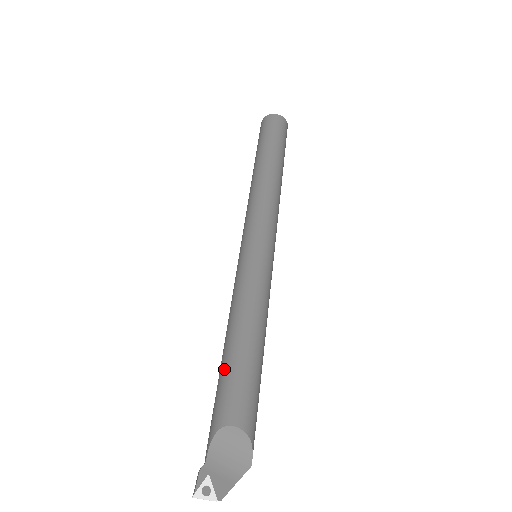
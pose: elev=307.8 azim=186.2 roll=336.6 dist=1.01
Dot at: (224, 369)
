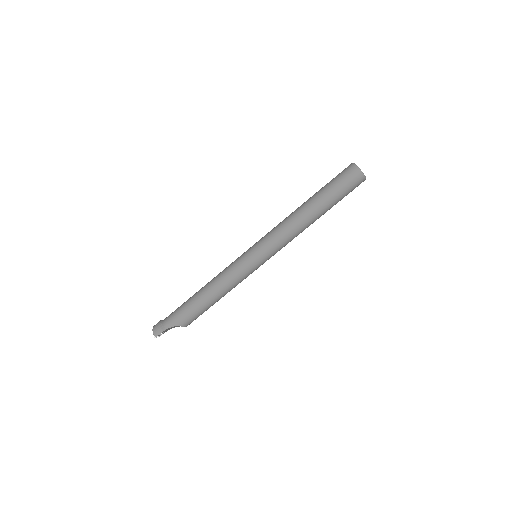
Dot at: (199, 307)
